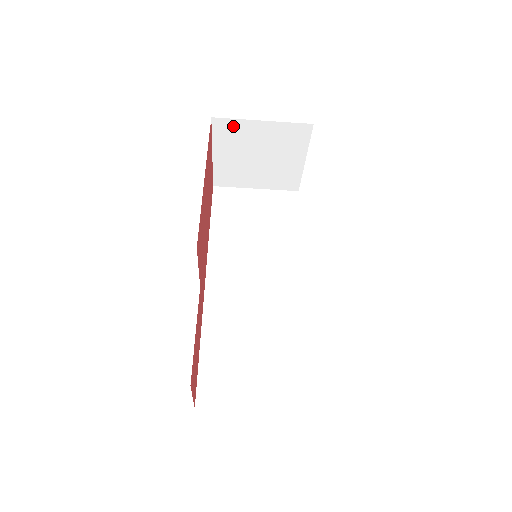
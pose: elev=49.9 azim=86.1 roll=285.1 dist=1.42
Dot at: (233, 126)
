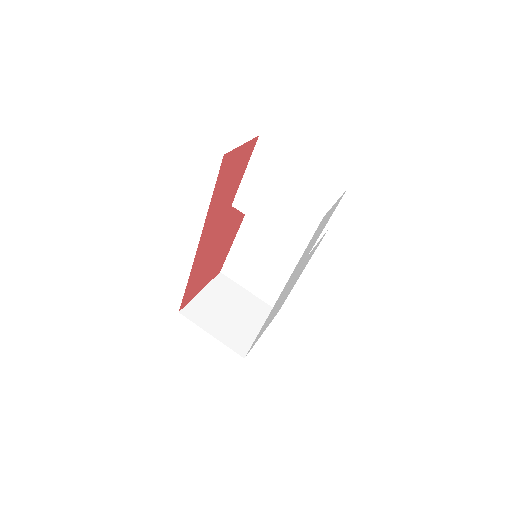
Dot at: (229, 284)
